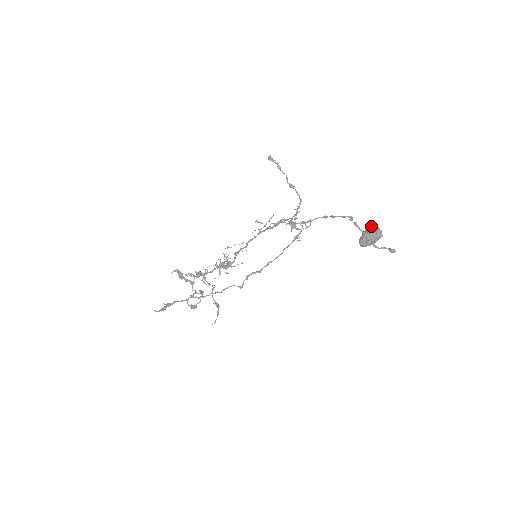
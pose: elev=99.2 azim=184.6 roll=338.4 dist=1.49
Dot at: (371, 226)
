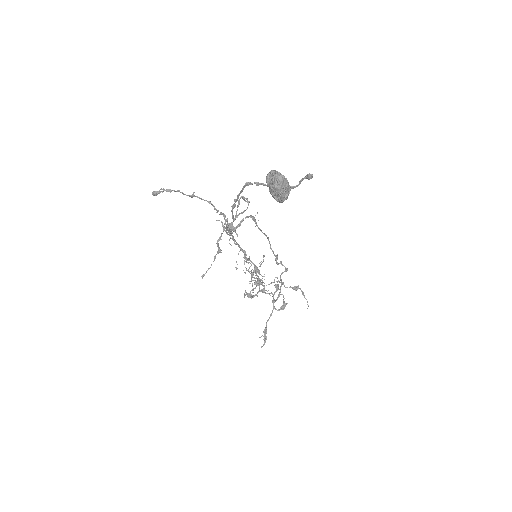
Dot at: occluded
